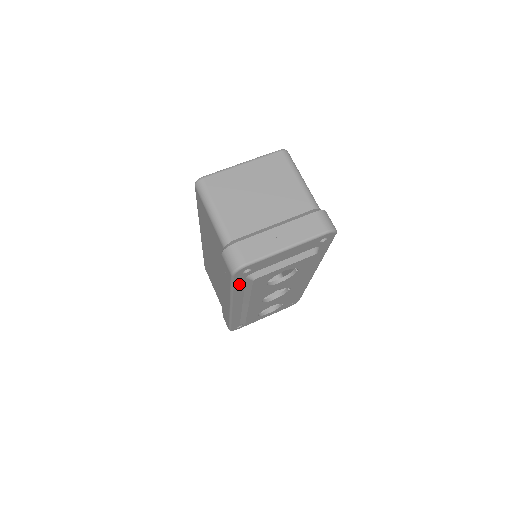
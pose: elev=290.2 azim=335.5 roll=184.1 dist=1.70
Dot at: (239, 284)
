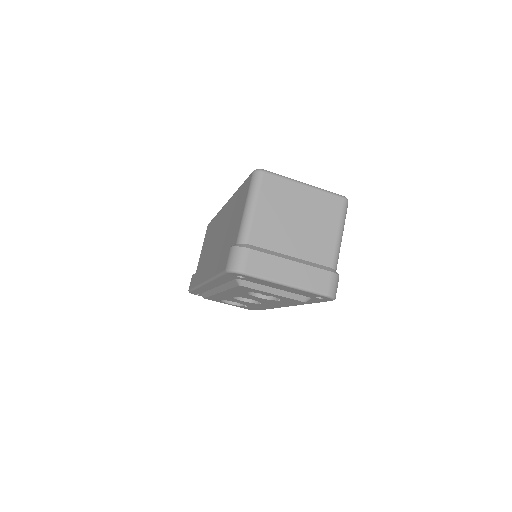
Dot at: (226, 278)
